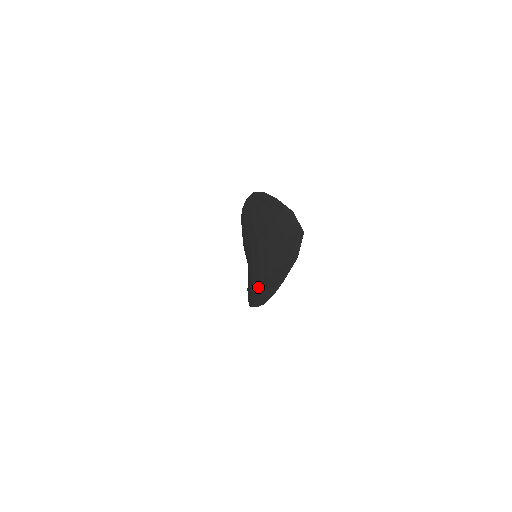
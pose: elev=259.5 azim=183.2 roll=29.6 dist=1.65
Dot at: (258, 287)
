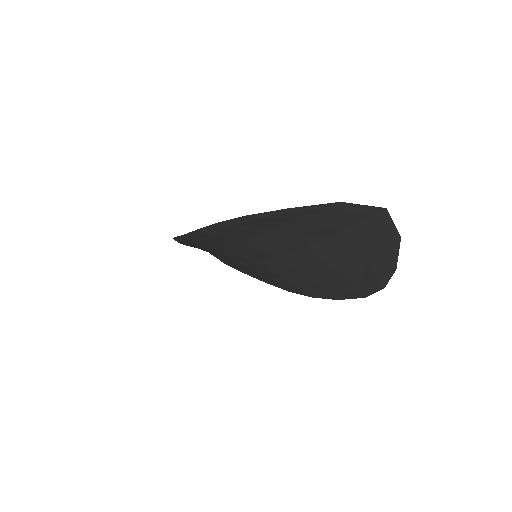
Dot at: (318, 285)
